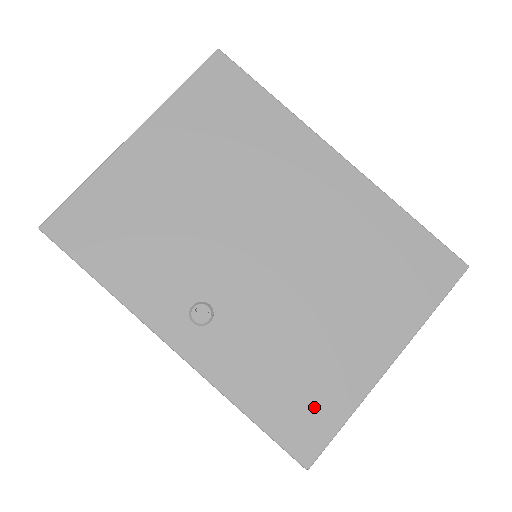
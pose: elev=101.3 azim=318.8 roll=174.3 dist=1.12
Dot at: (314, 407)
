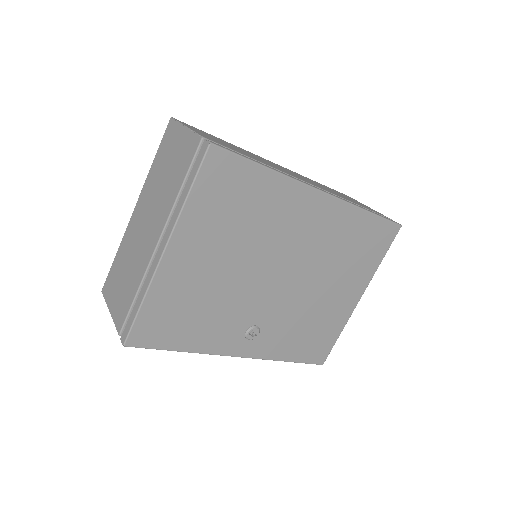
Dot at: (323, 339)
